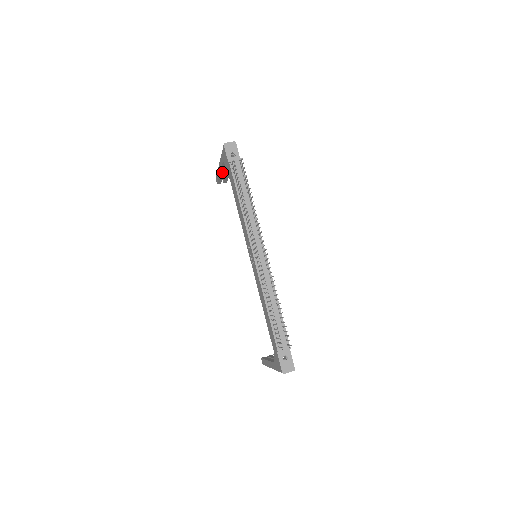
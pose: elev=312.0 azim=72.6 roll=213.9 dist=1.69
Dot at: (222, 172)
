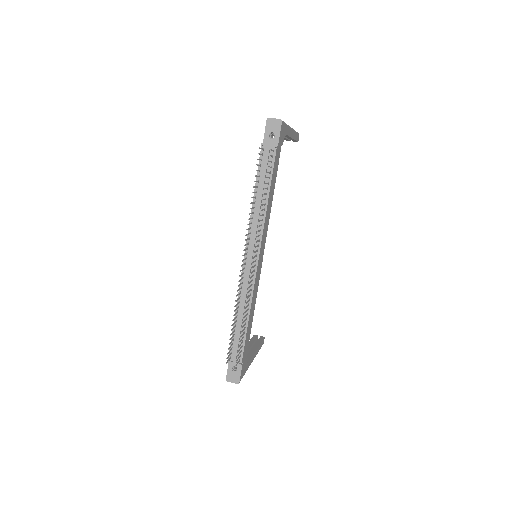
Dot at: occluded
